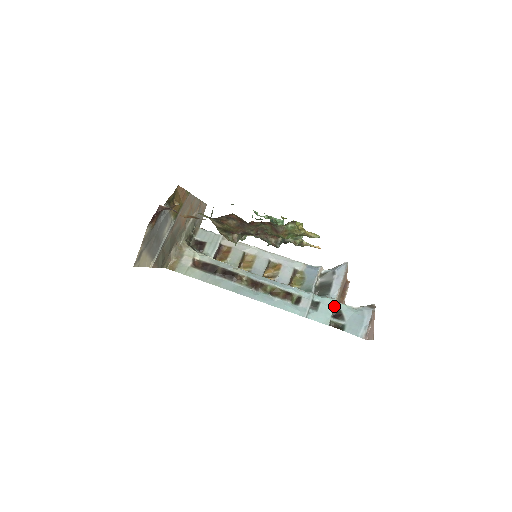
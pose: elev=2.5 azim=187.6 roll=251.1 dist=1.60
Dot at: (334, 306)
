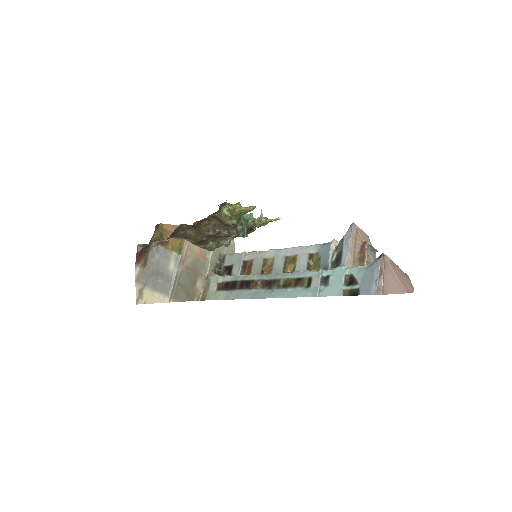
Dot at: (344, 273)
